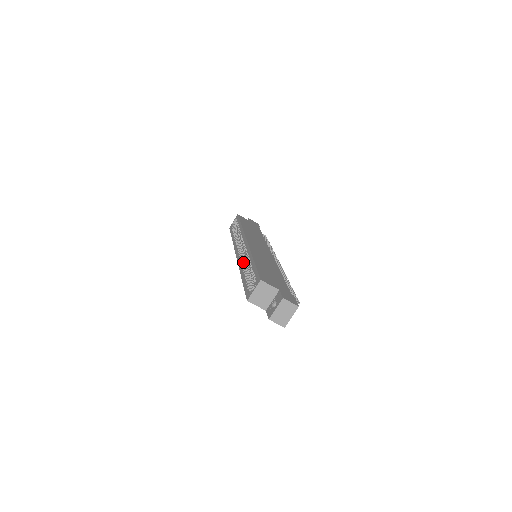
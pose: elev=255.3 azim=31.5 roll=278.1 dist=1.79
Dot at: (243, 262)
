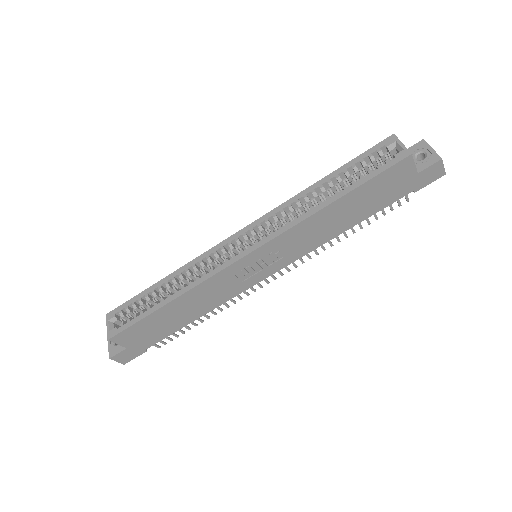
Dot at: (289, 221)
